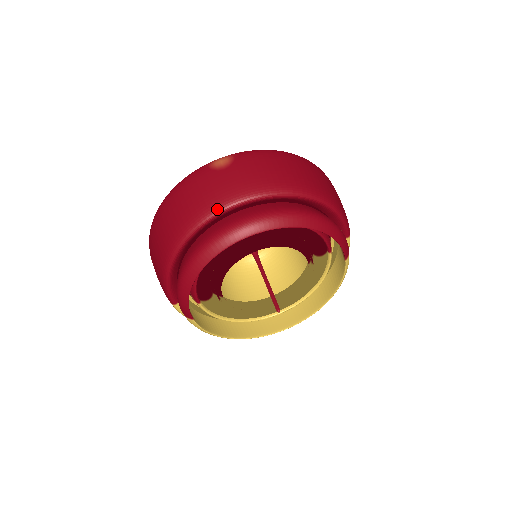
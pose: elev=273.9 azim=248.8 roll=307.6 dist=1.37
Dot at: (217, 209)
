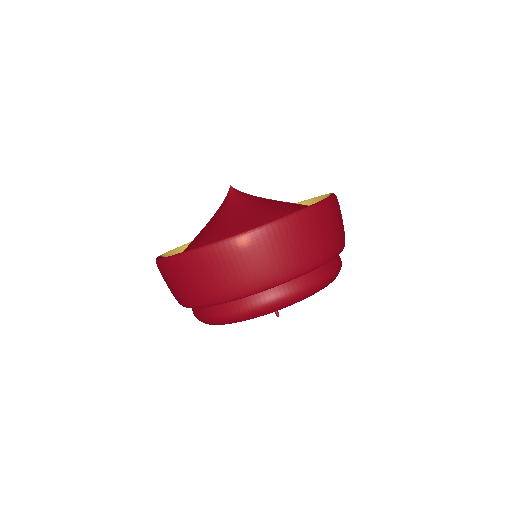
Dot at: (243, 295)
